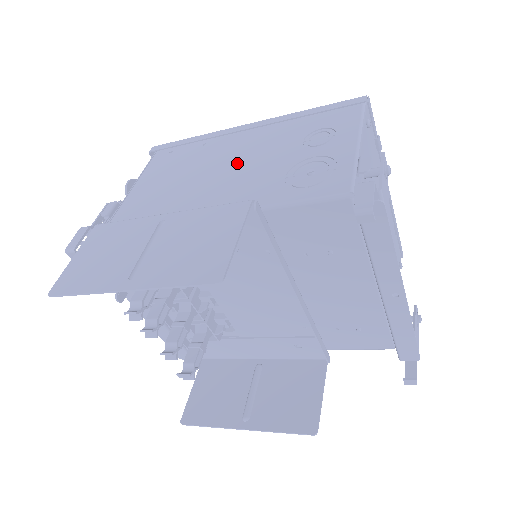
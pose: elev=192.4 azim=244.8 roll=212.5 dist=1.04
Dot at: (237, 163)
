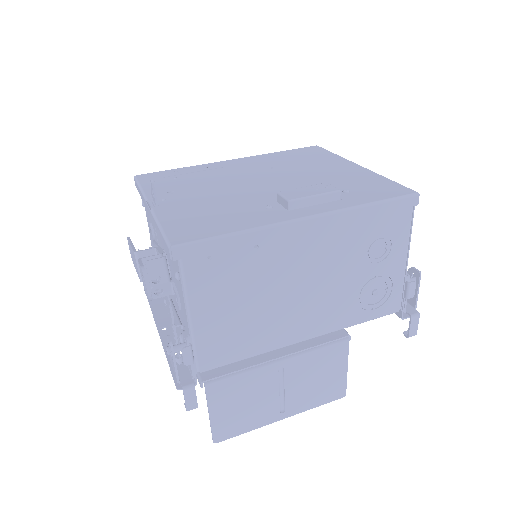
Dot at: (311, 282)
